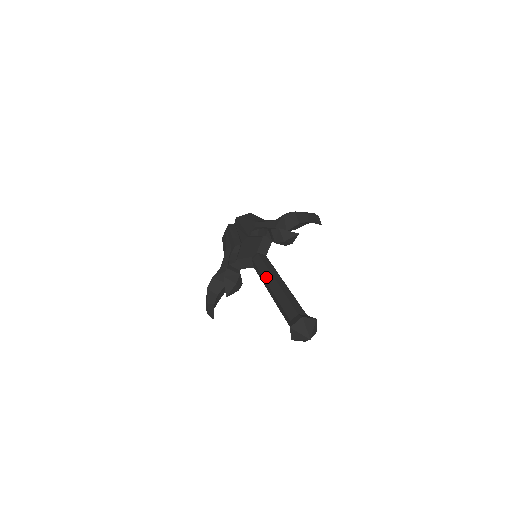
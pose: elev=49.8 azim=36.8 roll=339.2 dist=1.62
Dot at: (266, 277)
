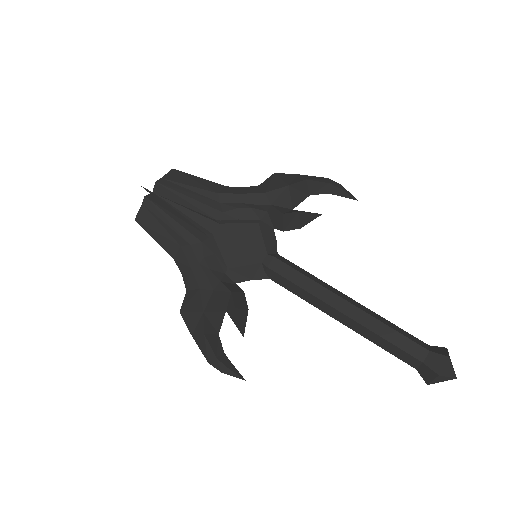
Dot at: (325, 298)
